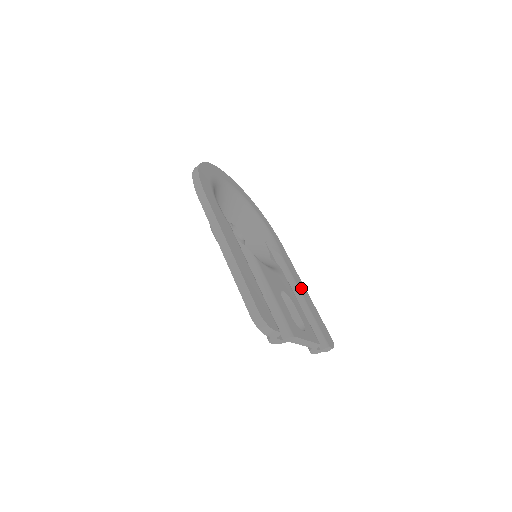
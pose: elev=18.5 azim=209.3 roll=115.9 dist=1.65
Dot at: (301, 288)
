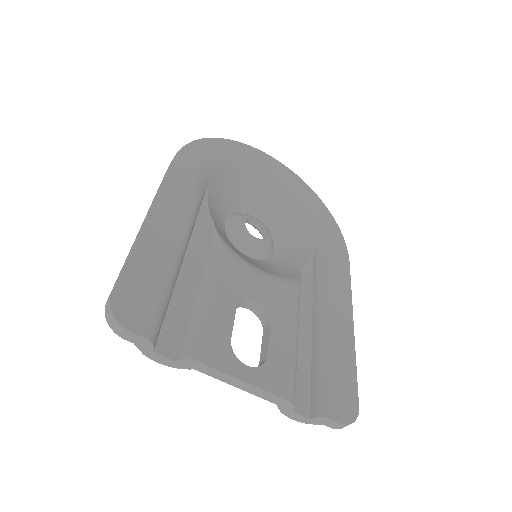
Dot at: (336, 319)
